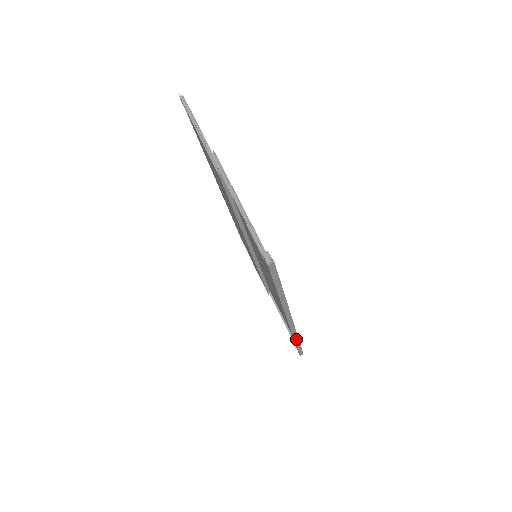
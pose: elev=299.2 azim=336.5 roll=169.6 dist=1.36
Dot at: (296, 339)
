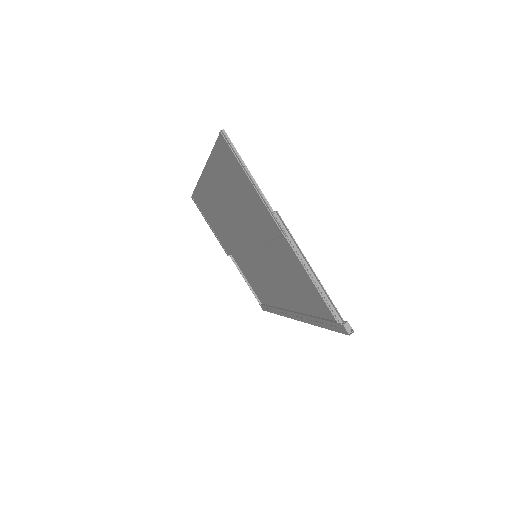
Dot at: occluded
